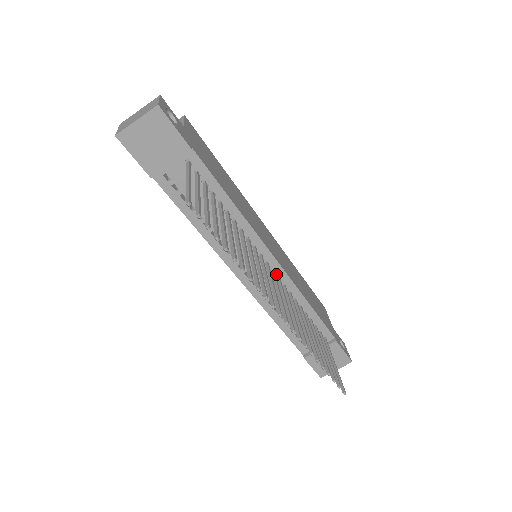
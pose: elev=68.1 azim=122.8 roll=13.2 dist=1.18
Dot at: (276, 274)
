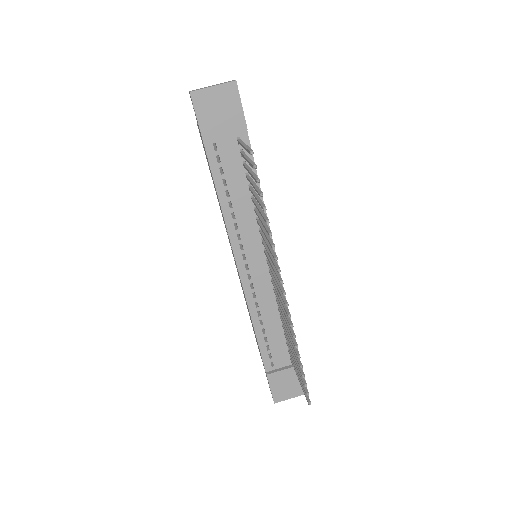
Dot at: occluded
